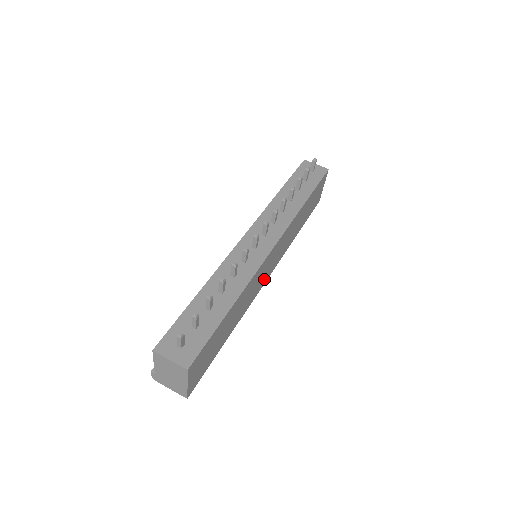
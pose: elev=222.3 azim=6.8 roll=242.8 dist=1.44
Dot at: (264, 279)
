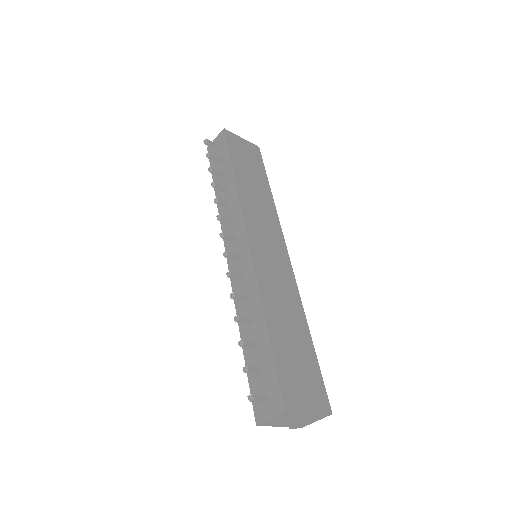
Dot at: (282, 259)
